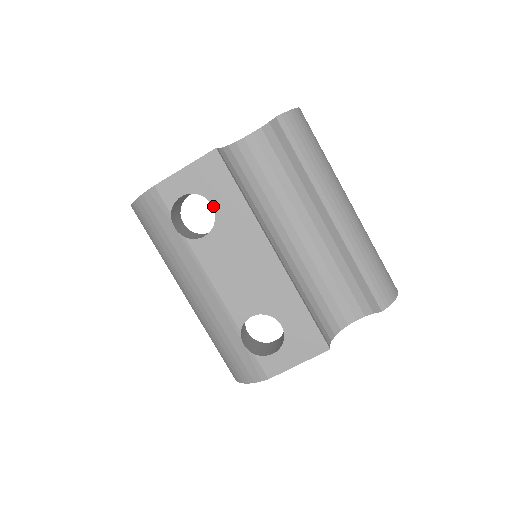
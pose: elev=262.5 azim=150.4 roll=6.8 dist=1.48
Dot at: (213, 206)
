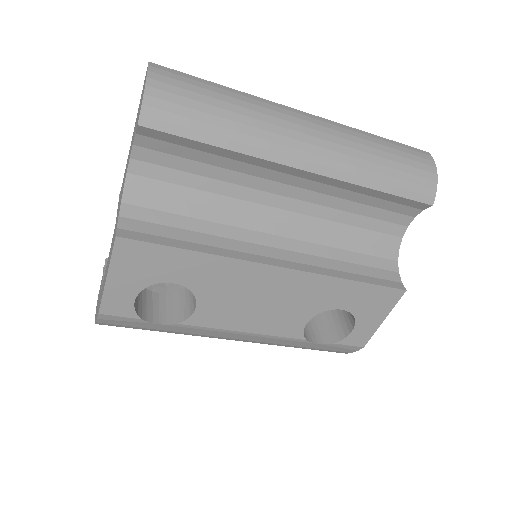
Dot at: (175, 283)
